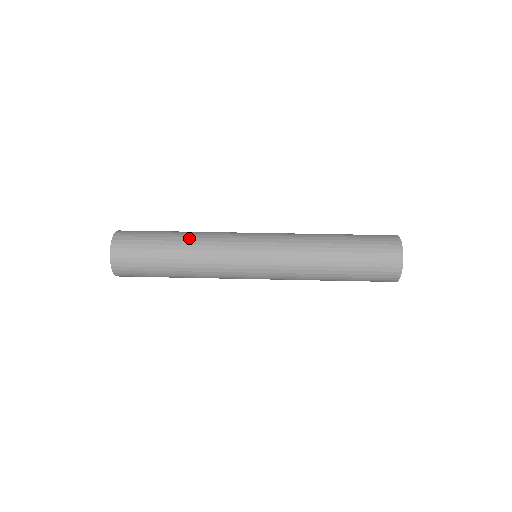
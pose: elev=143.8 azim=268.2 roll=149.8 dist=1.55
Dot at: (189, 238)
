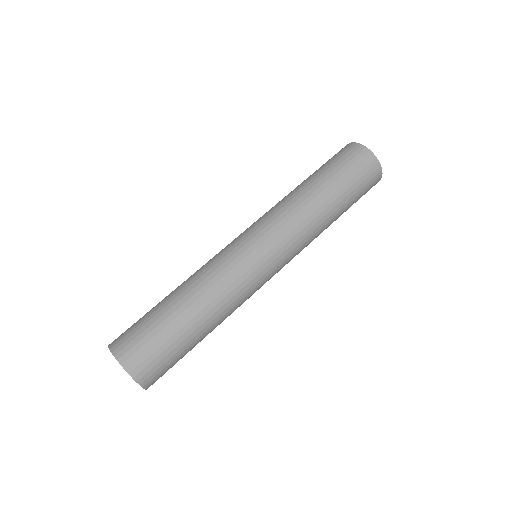
Dot at: (212, 317)
